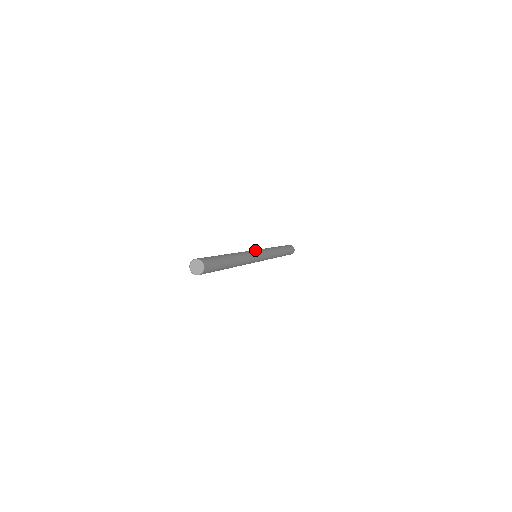
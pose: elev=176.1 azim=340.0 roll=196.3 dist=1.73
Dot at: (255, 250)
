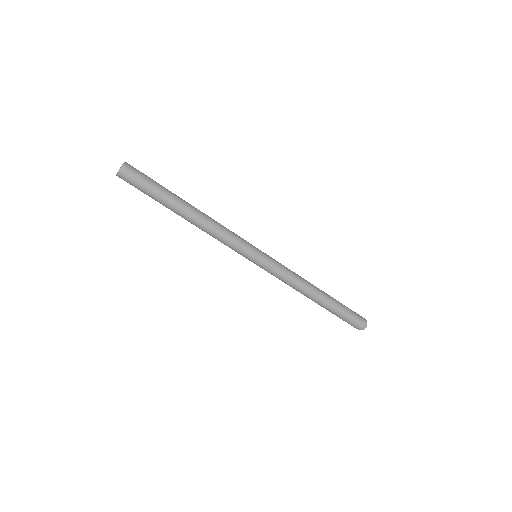
Dot at: occluded
